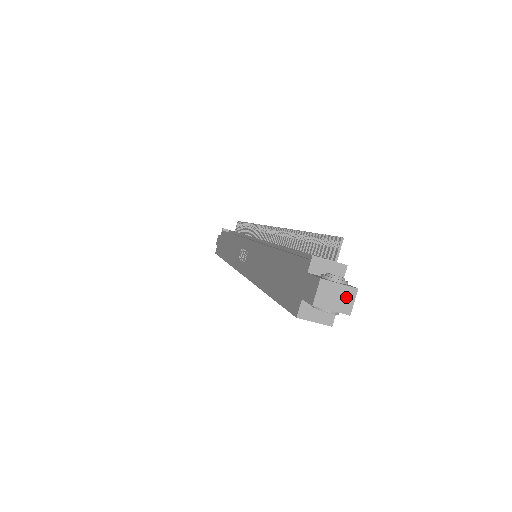
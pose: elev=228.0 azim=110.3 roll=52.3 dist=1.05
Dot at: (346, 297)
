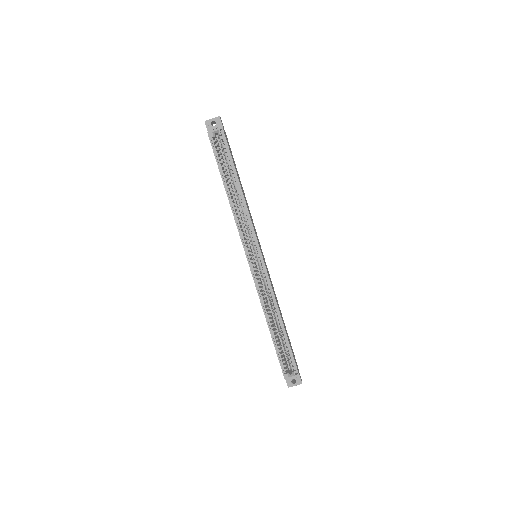
Dot at: occluded
